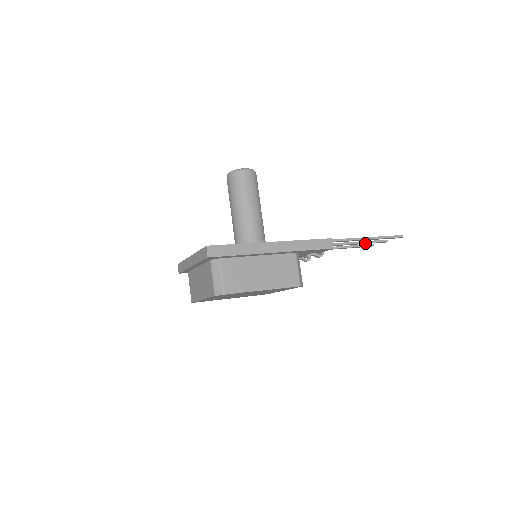
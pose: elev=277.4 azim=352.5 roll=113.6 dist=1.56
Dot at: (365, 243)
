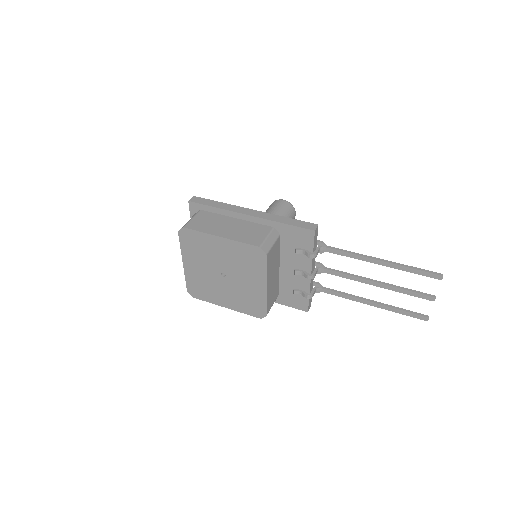
Dot at: (398, 289)
